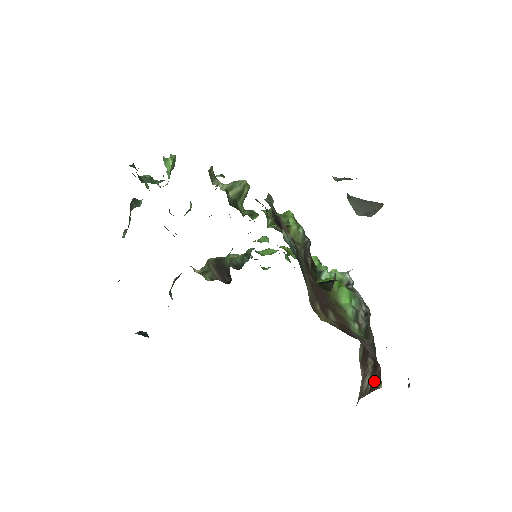
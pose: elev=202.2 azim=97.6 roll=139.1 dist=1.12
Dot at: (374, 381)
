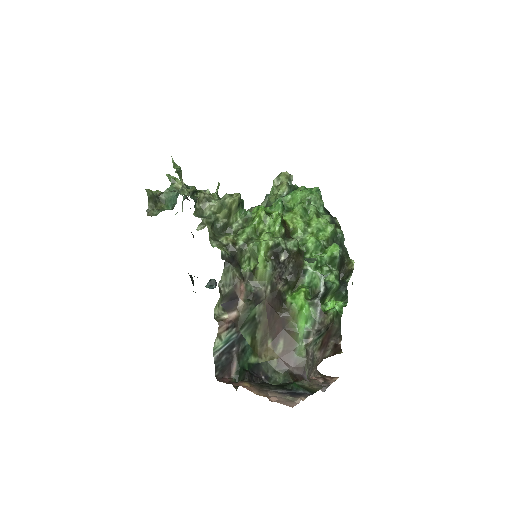
Dot at: (335, 351)
